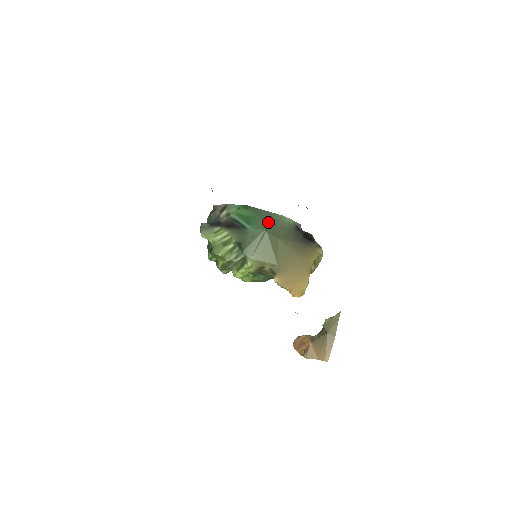
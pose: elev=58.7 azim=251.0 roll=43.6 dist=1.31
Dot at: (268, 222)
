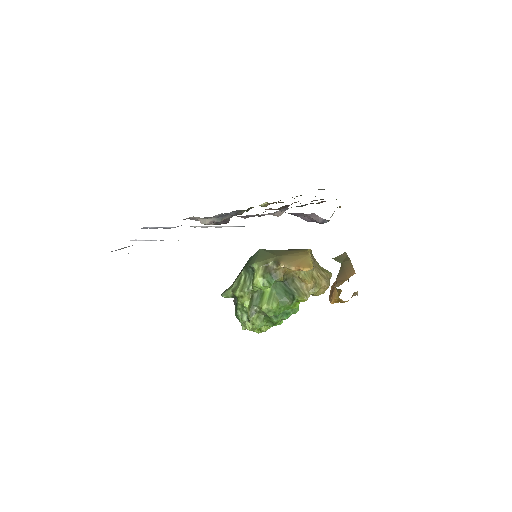
Dot at: occluded
